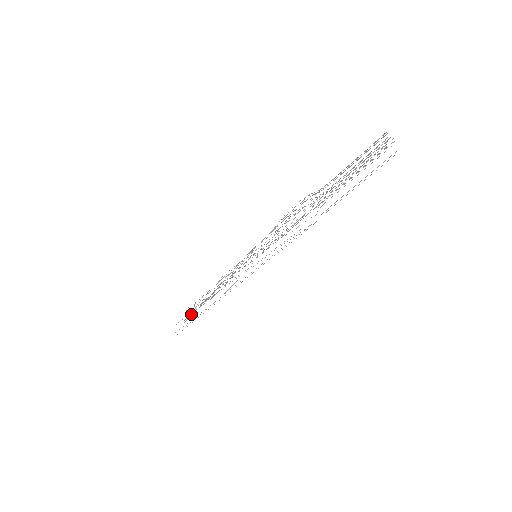
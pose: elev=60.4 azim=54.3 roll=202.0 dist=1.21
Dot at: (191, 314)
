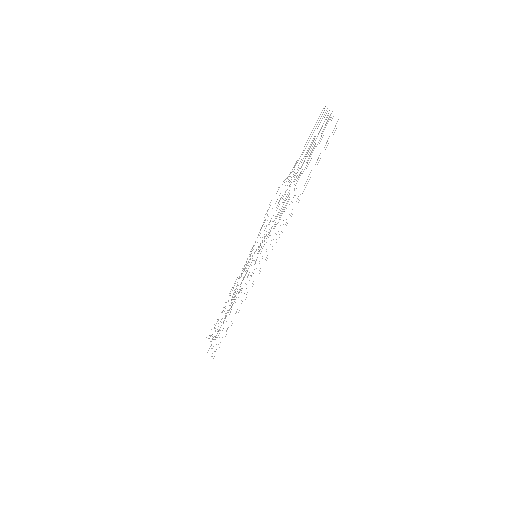
Dot at: occluded
